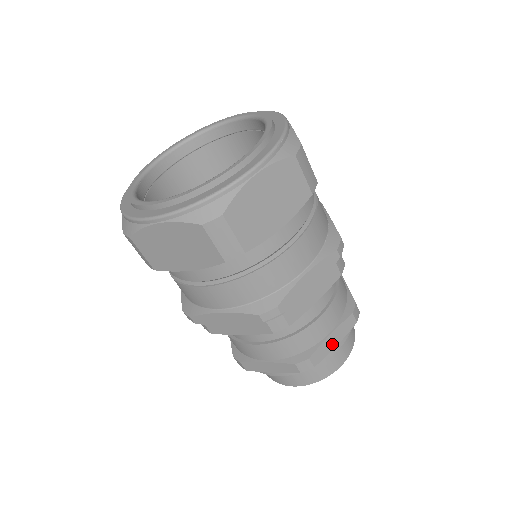
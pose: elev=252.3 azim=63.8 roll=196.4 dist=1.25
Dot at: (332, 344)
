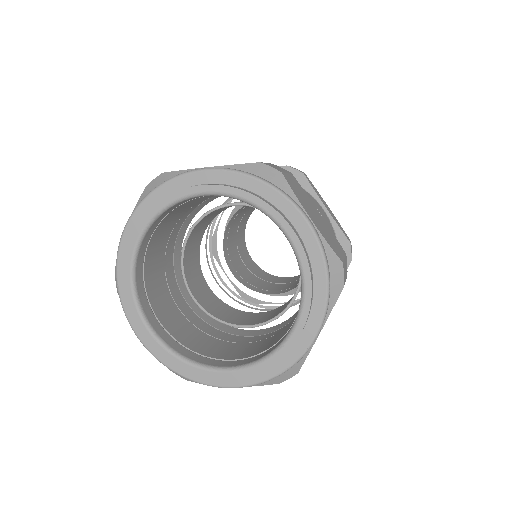
Dot at: occluded
